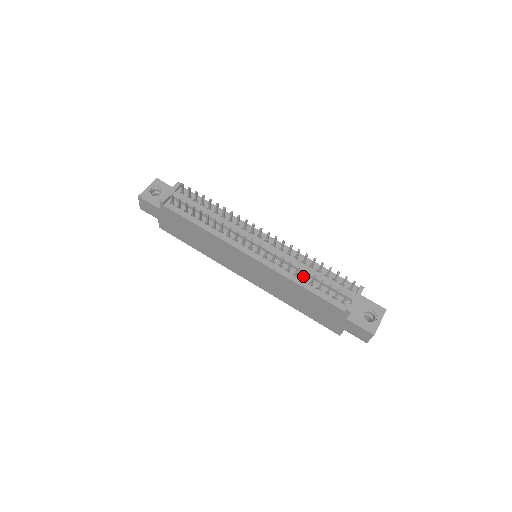
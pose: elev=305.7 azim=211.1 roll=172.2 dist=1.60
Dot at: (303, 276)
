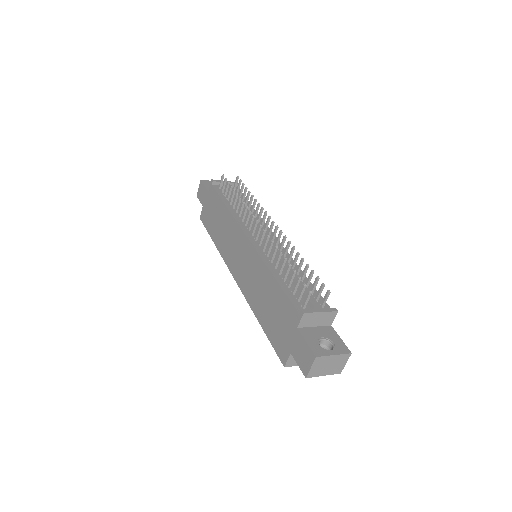
Dot at: (281, 265)
